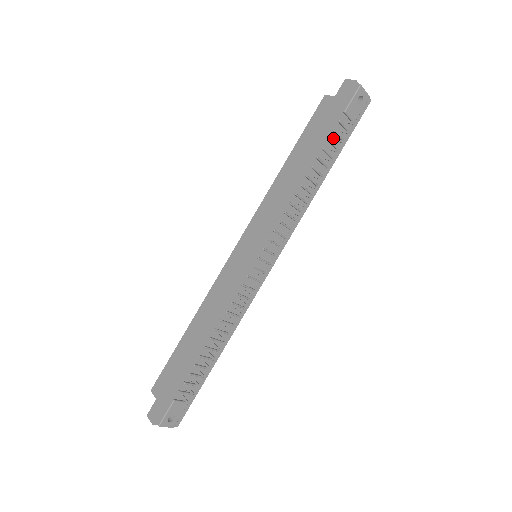
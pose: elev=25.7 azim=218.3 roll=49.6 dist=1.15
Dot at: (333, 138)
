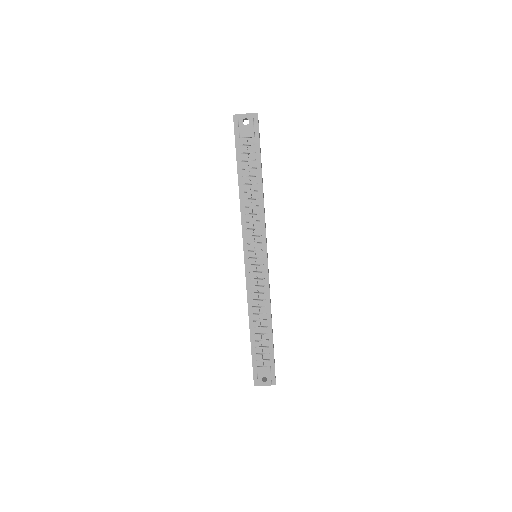
Dot at: (246, 157)
